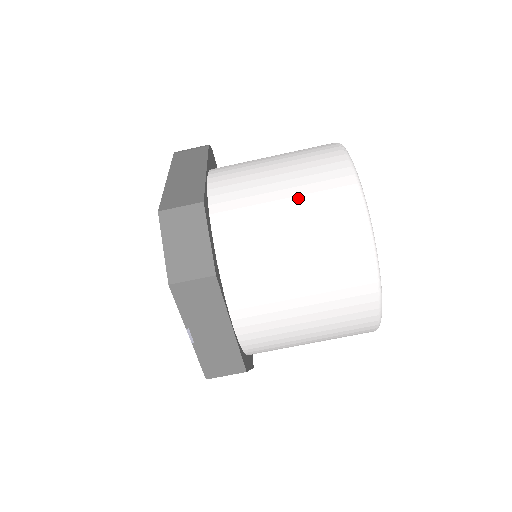
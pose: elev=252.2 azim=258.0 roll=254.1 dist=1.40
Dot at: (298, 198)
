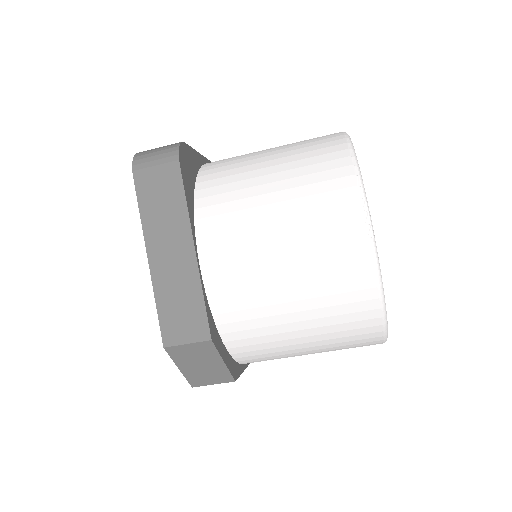
Dot at: (312, 312)
